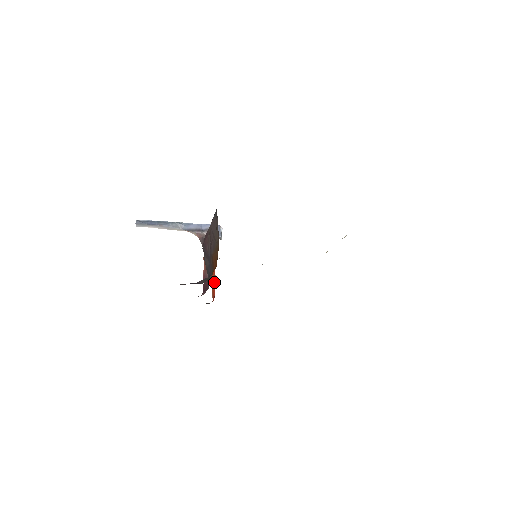
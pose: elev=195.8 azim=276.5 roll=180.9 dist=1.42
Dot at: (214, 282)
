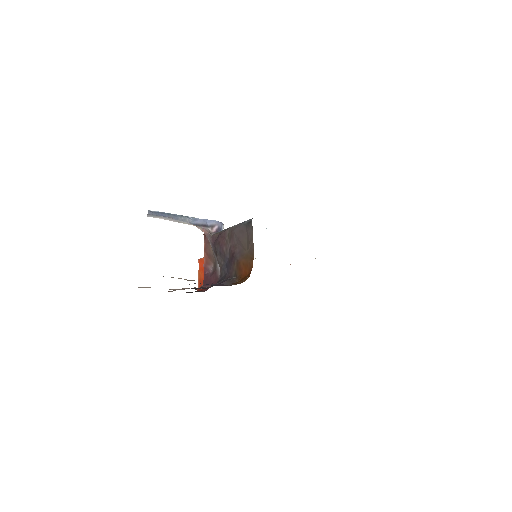
Dot at: occluded
